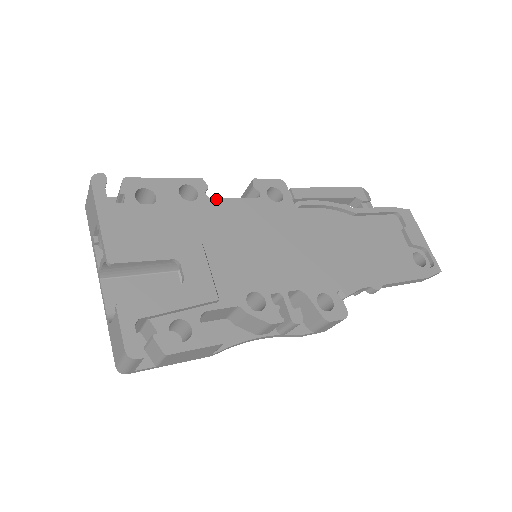
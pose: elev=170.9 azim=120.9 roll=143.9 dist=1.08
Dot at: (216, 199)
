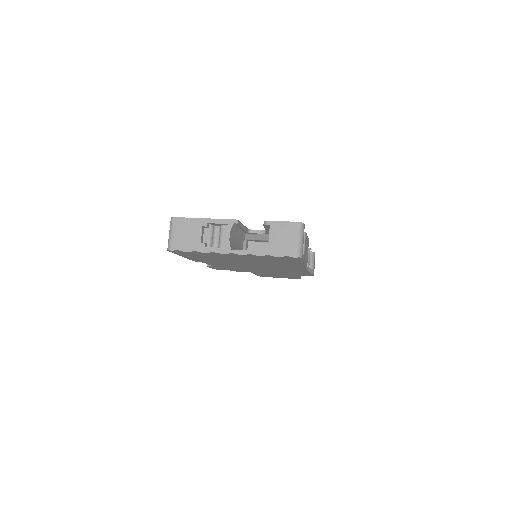
Dot at: occluded
